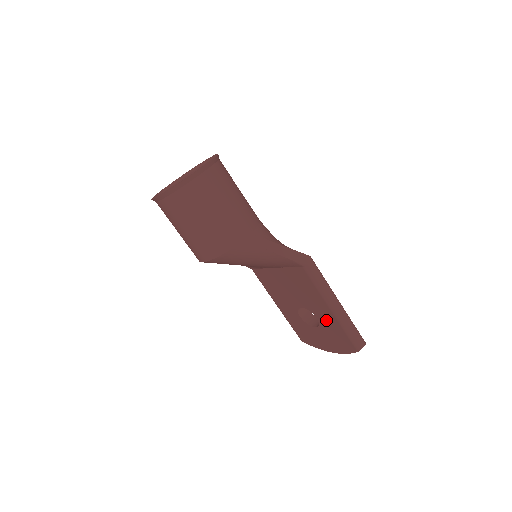
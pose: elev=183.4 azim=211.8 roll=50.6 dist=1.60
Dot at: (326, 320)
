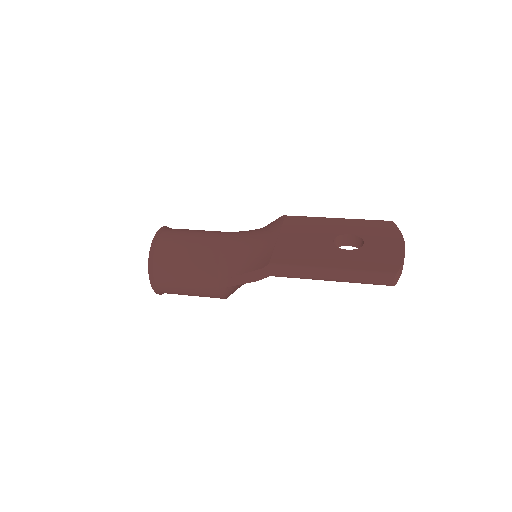
Dot at: occluded
